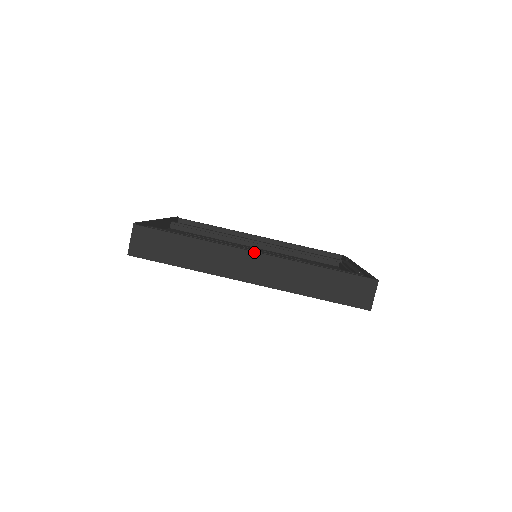
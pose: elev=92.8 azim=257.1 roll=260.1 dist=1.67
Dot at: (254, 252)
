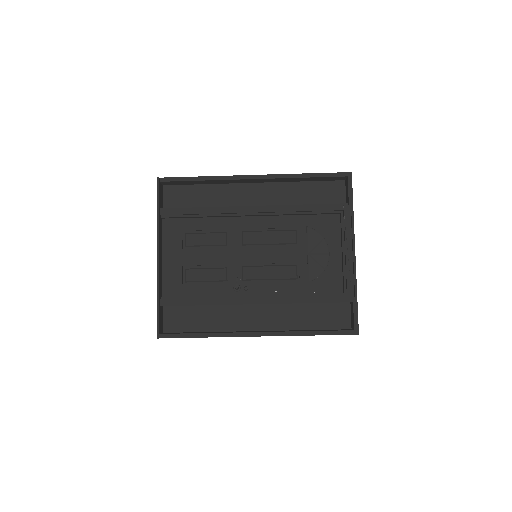
Dot at: occluded
